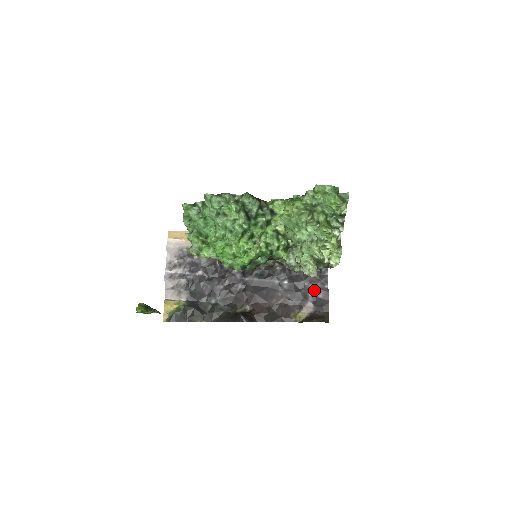
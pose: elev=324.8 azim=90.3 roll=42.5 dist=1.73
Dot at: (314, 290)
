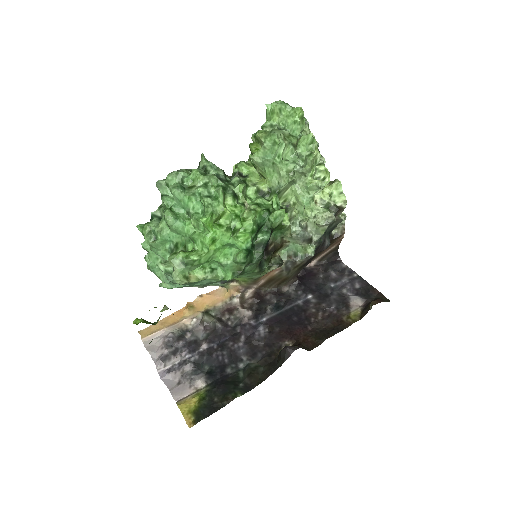
Dot at: (346, 285)
